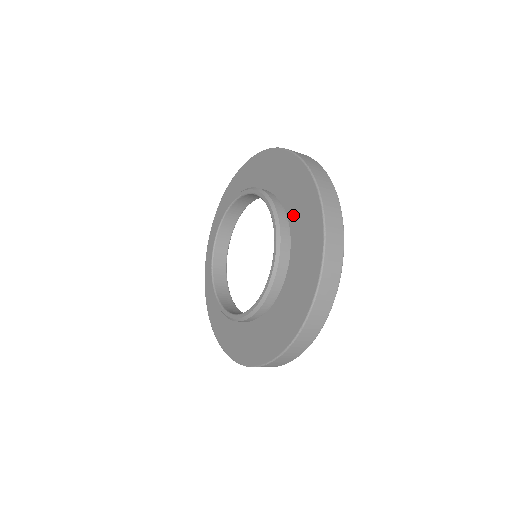
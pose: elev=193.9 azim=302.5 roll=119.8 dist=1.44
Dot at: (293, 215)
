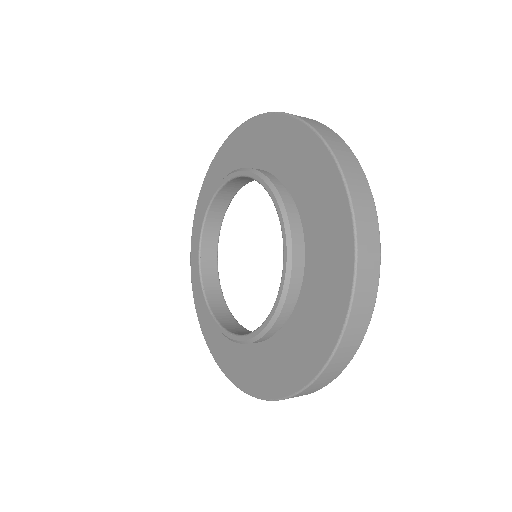
Dot at: (269, 163)
